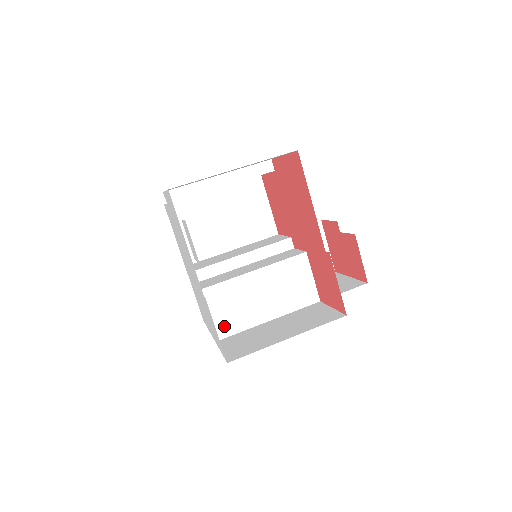
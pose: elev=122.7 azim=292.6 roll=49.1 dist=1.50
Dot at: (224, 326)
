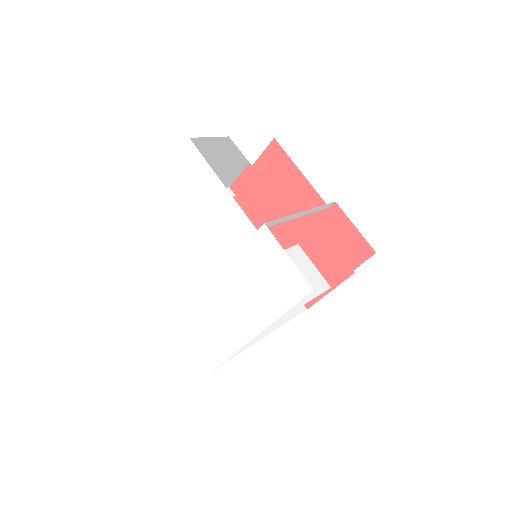
Dot at: occluded
